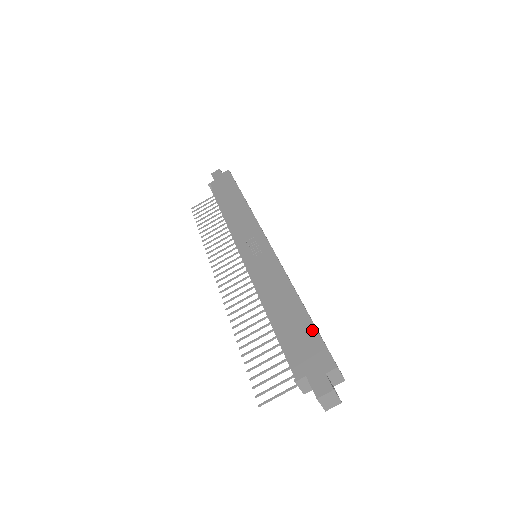
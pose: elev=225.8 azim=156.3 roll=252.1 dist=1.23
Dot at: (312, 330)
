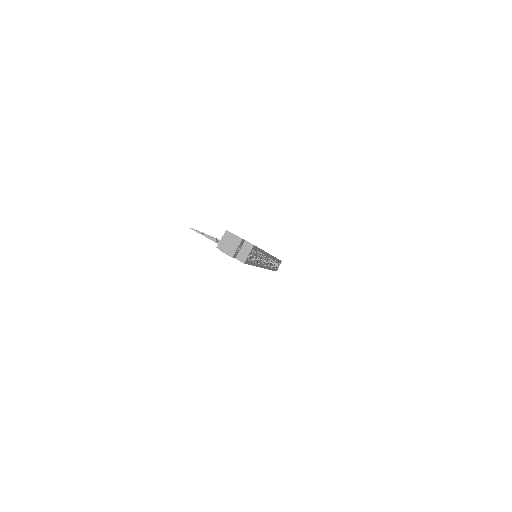
Dot at: occluded
